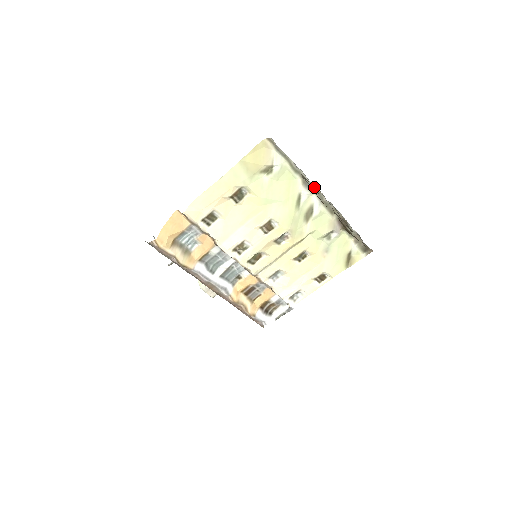
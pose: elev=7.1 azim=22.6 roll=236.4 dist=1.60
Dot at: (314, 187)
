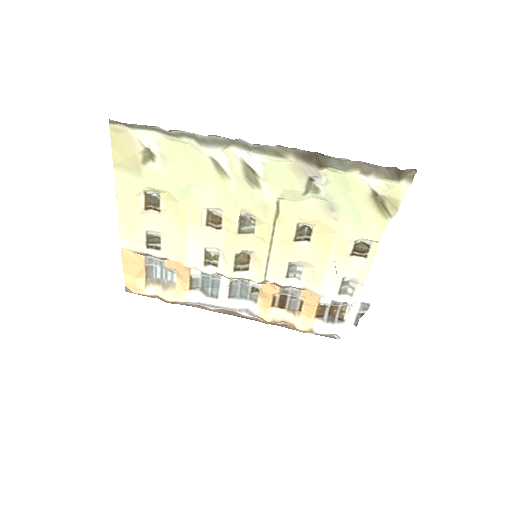
Dot at: (220, 138)
